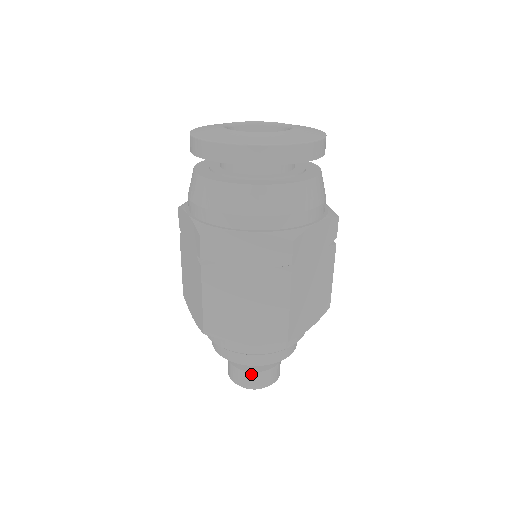
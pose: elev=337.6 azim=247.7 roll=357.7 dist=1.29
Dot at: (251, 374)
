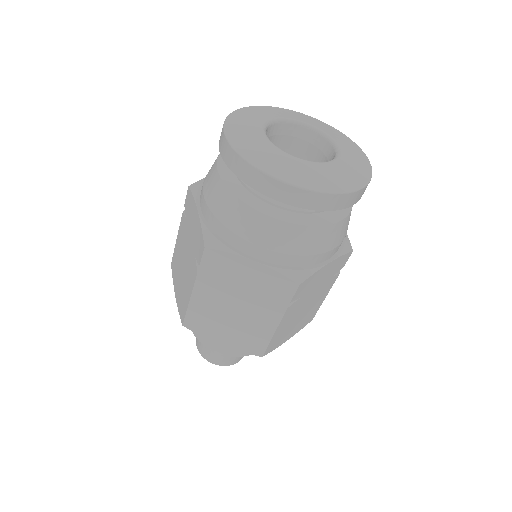
Dot at: (218, 354)
